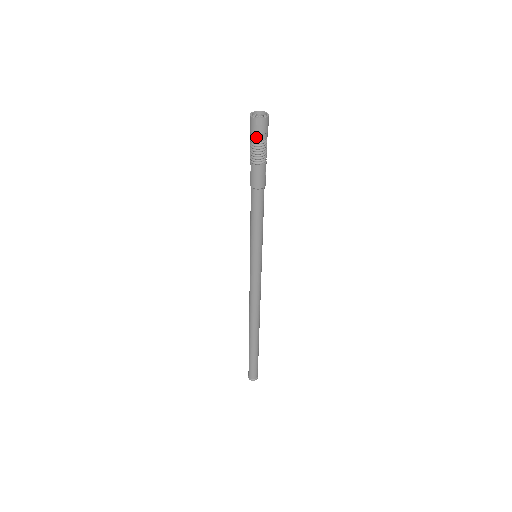
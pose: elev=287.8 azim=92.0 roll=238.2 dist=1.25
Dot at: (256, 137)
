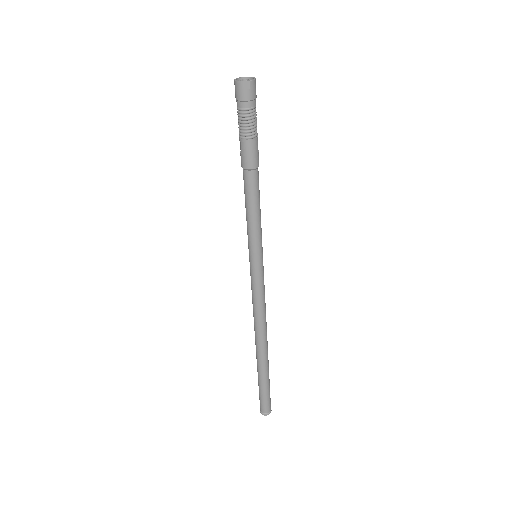
Dot at: (245, 105)
